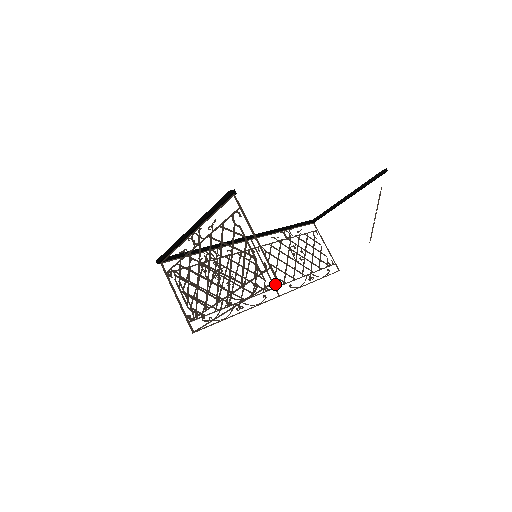
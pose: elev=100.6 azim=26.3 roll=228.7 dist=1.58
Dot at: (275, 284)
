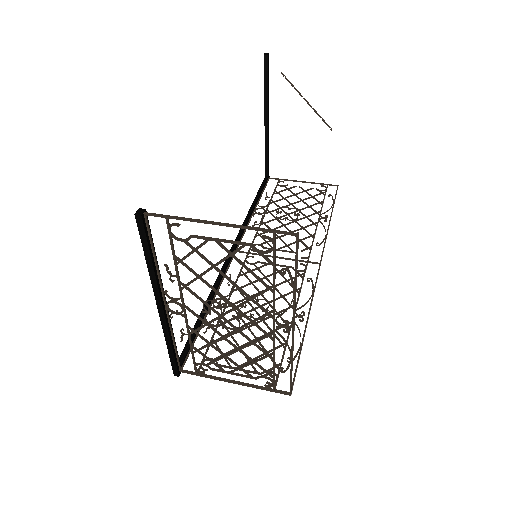
Dot at: occluded
